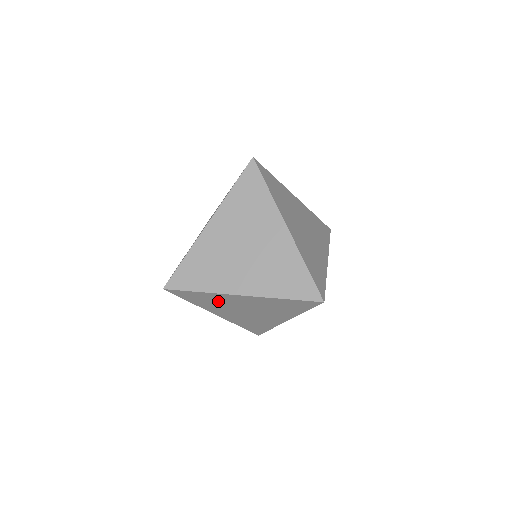
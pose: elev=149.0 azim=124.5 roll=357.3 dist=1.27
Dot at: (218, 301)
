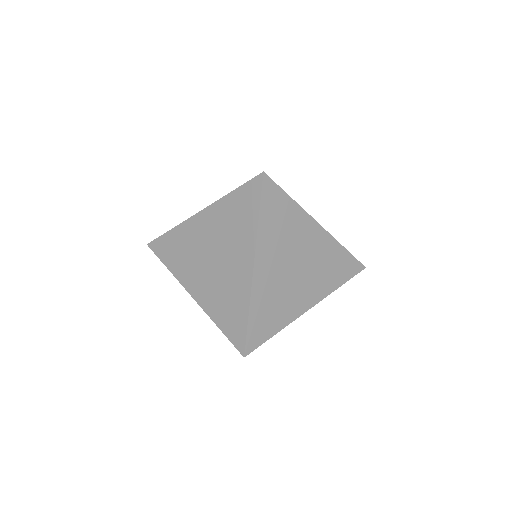
Dot at: occluded
